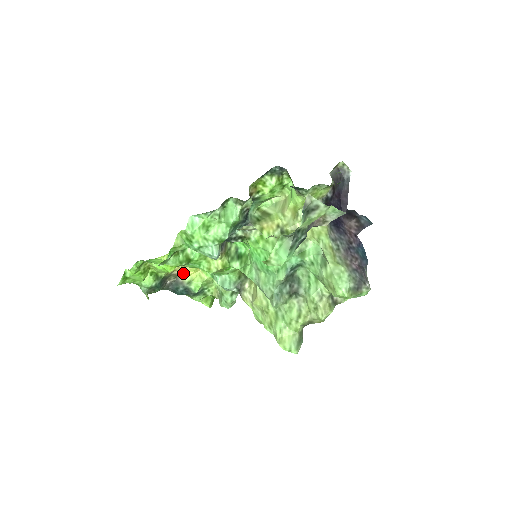
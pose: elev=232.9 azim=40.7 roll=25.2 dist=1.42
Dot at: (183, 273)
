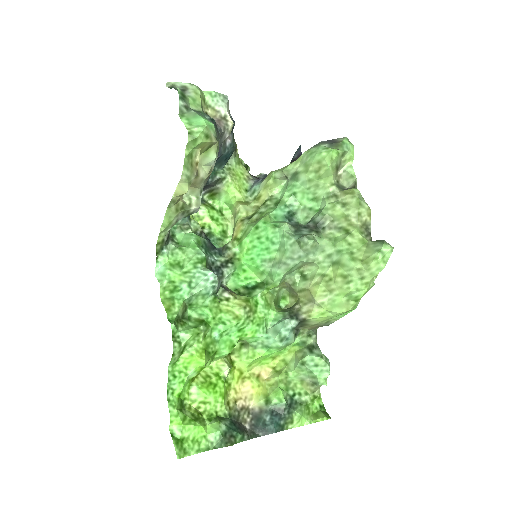
Dot at: (250, 400)
